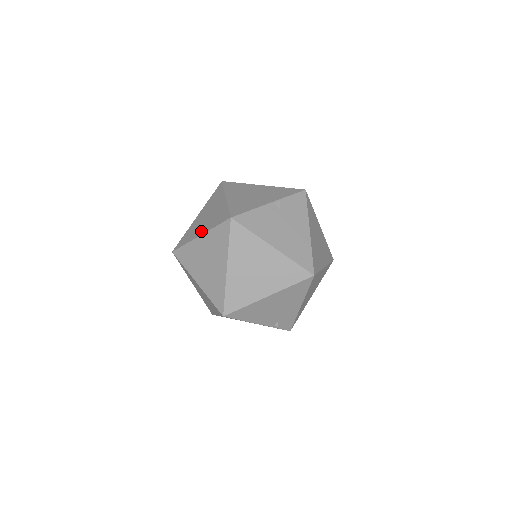
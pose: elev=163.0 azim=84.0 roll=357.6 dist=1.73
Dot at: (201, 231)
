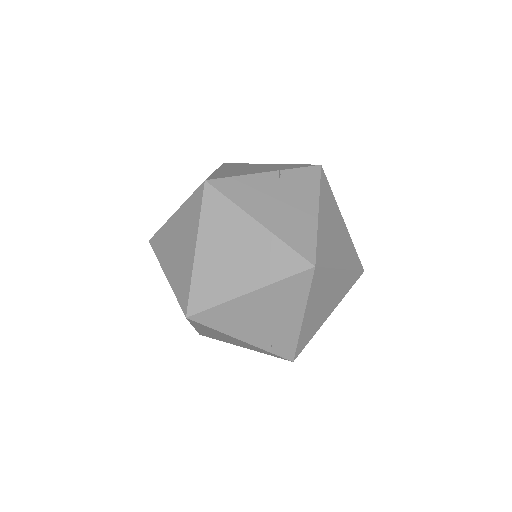
Dot at: occluded
